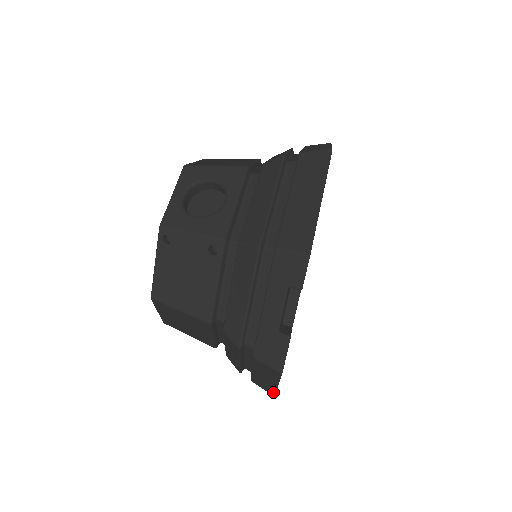
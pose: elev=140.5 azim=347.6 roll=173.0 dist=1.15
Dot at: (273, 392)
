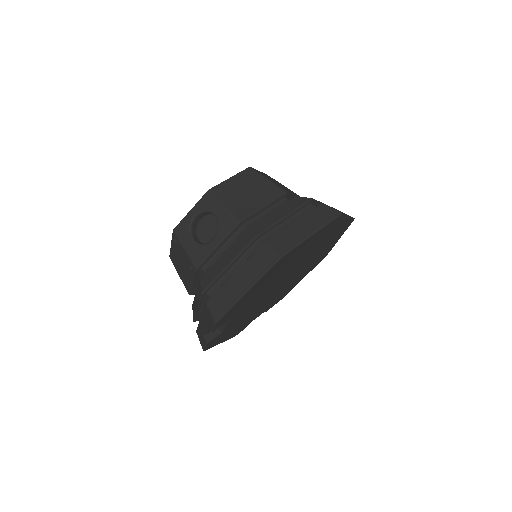
Dot at: occluded
